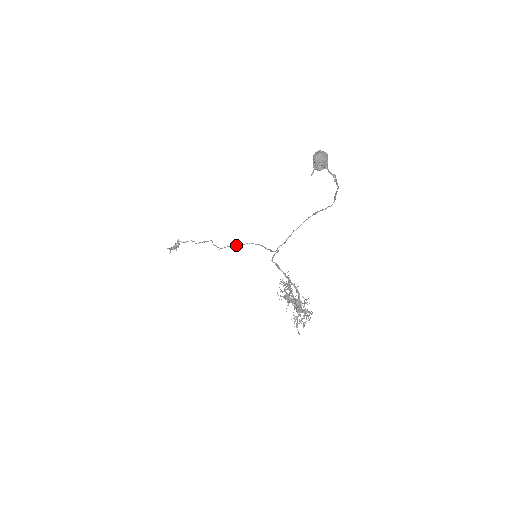
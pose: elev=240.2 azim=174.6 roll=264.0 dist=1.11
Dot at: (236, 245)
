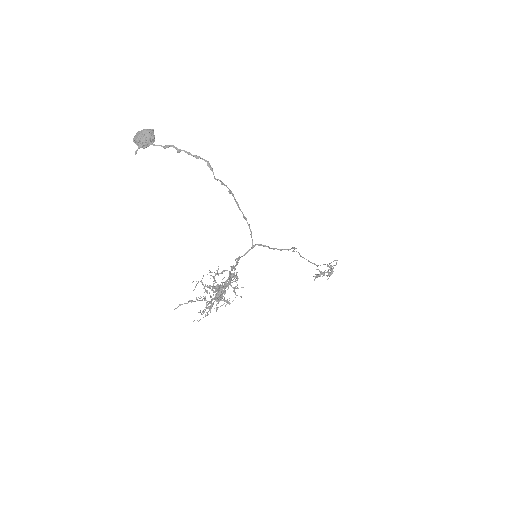
Dot at: (300, 255)
